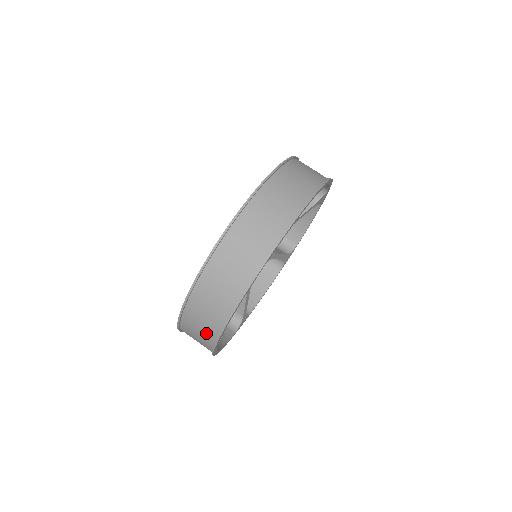
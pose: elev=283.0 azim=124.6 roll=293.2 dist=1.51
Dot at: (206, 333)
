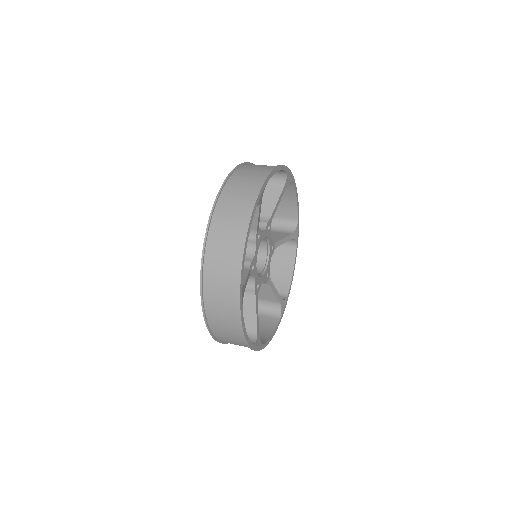
Dot at: (261, 170)
